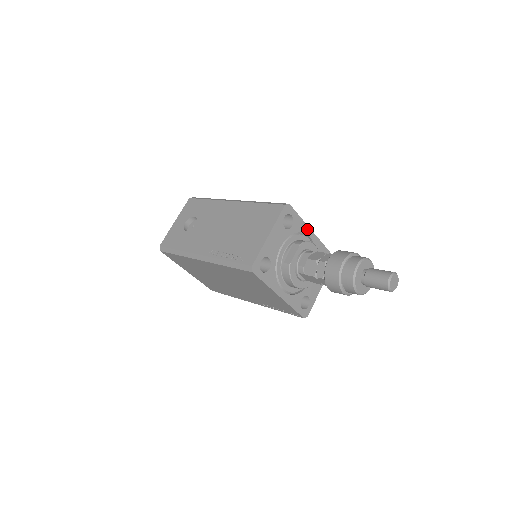
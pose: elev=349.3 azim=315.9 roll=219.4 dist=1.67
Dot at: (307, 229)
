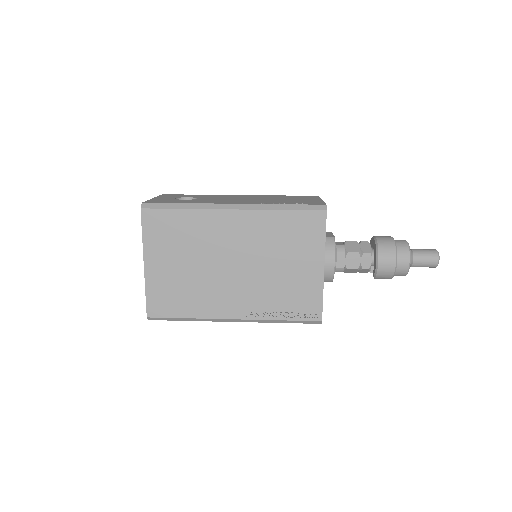
Dot at: occluded
